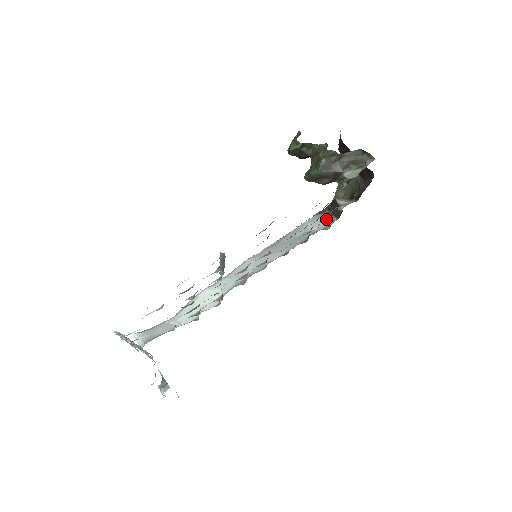
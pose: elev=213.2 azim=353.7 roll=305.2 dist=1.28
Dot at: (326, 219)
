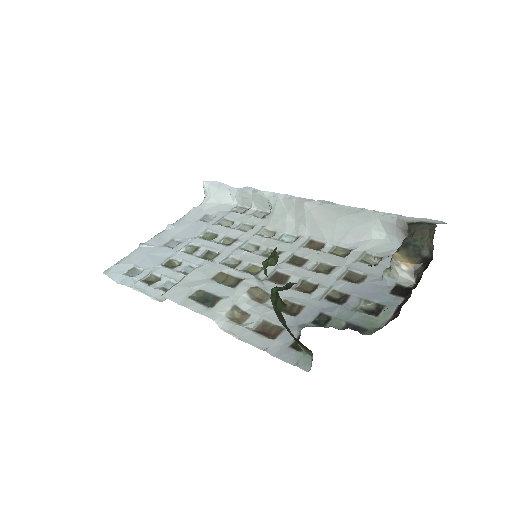
Dot at: occluded
